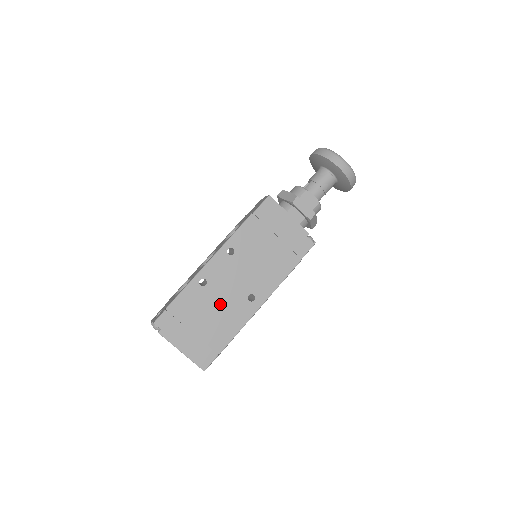
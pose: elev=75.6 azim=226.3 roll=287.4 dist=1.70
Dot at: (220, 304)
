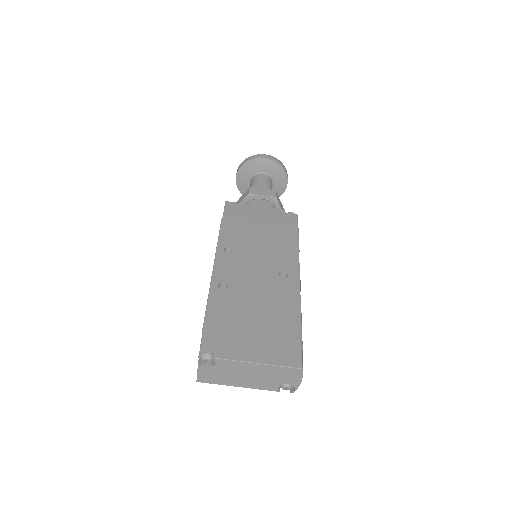
Dot at: (258, 295)
